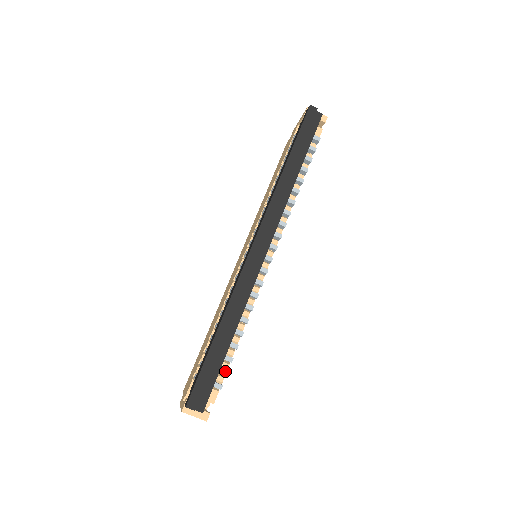
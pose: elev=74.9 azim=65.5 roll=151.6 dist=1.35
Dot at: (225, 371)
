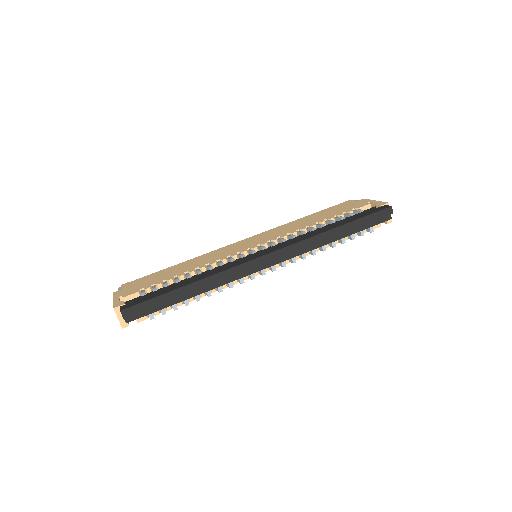
Dot at: (165, 311)
